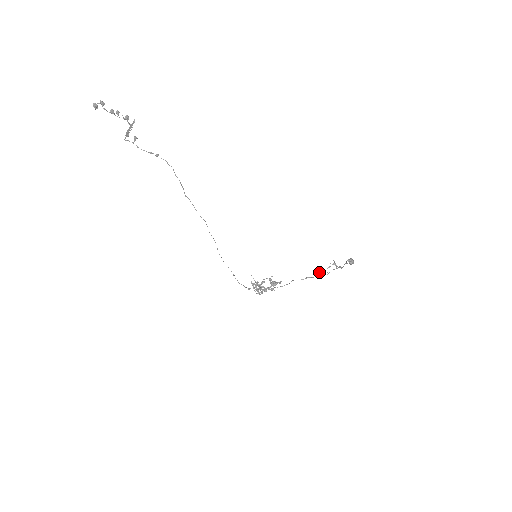
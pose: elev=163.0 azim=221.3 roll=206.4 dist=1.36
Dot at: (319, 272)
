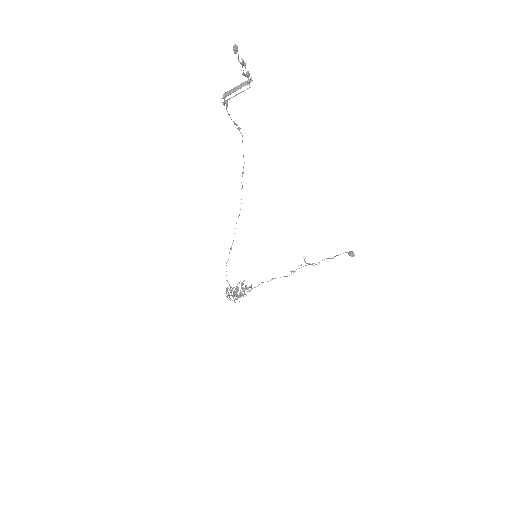
Dot at: (293, 271)
